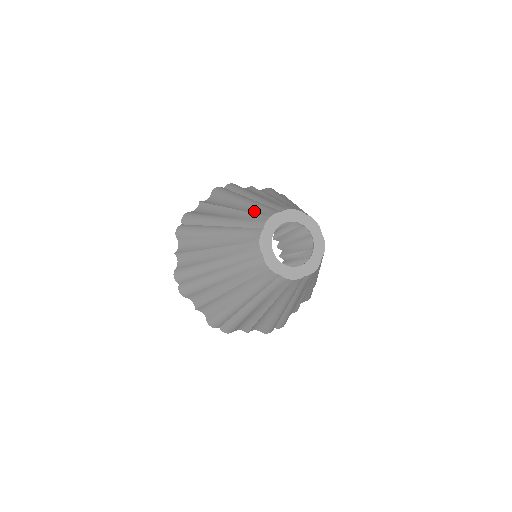
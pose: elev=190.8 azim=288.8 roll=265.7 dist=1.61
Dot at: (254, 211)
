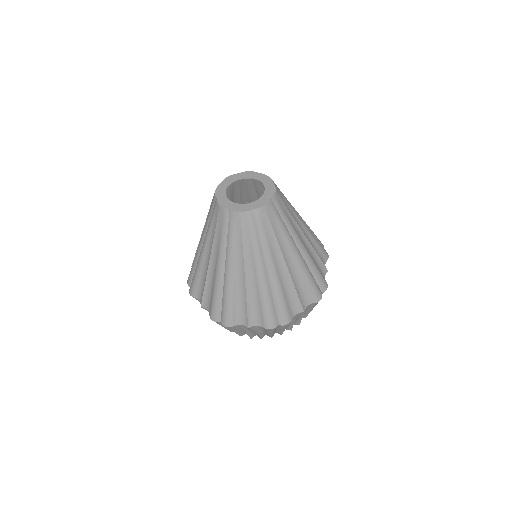
Dot at: (228, 190)
